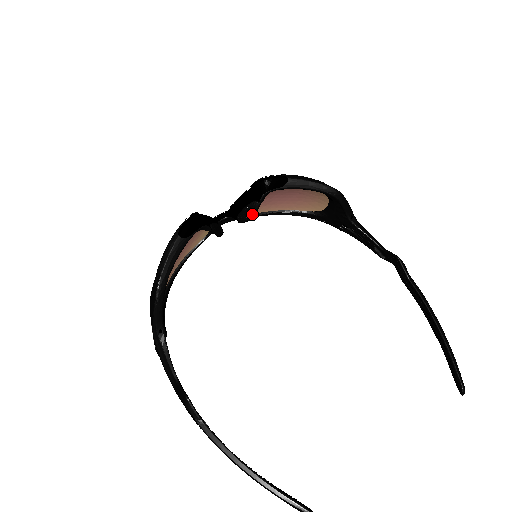
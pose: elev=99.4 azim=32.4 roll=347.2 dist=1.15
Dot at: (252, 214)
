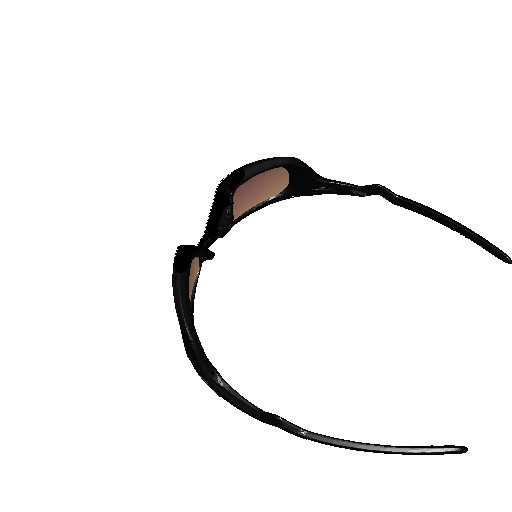
Dot at: (230, 221)
